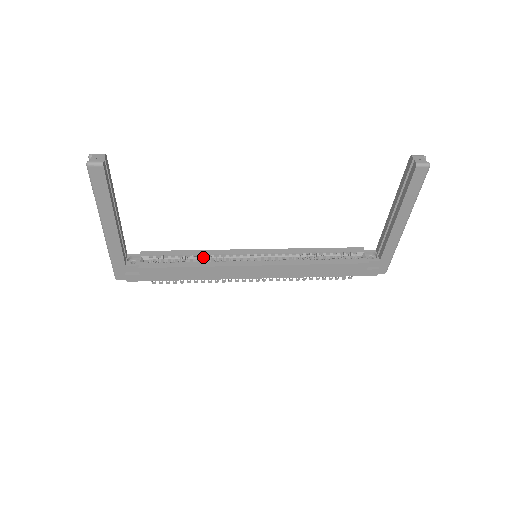
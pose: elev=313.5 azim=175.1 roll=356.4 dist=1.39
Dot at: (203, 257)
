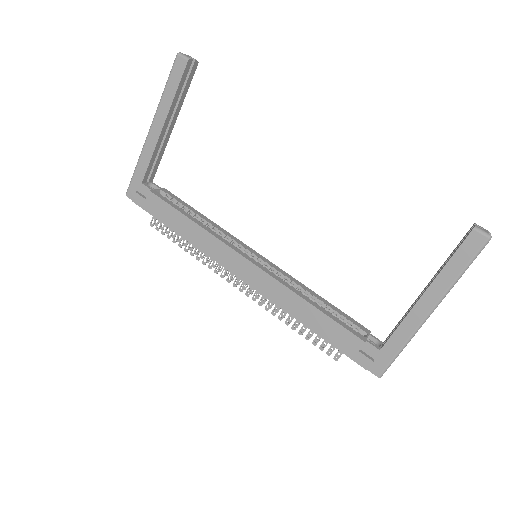
Dot at: (209, 226)
